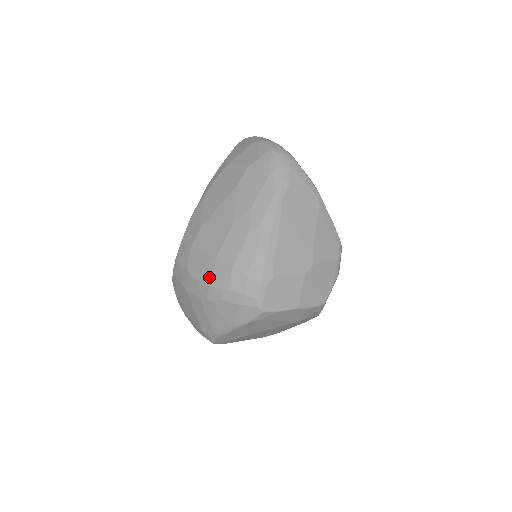
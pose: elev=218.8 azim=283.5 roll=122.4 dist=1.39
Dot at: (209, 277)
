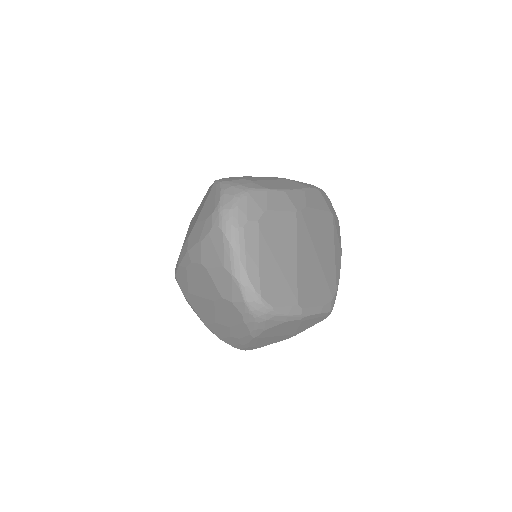
Dot at: occluded
